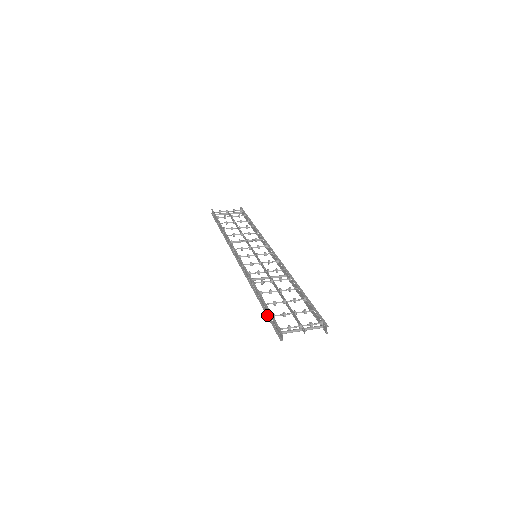
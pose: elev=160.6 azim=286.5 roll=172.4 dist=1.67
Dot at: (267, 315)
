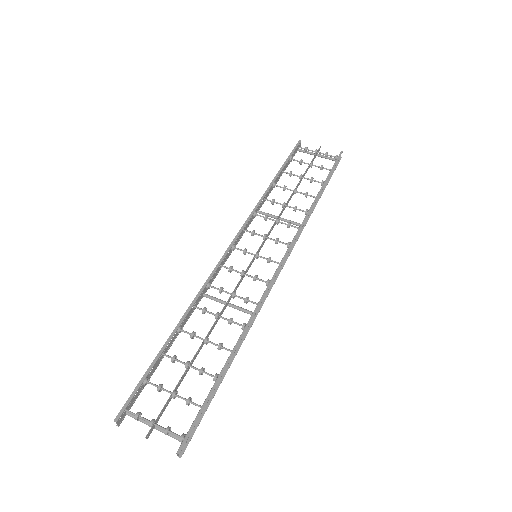
Dot at: (153, 370)
